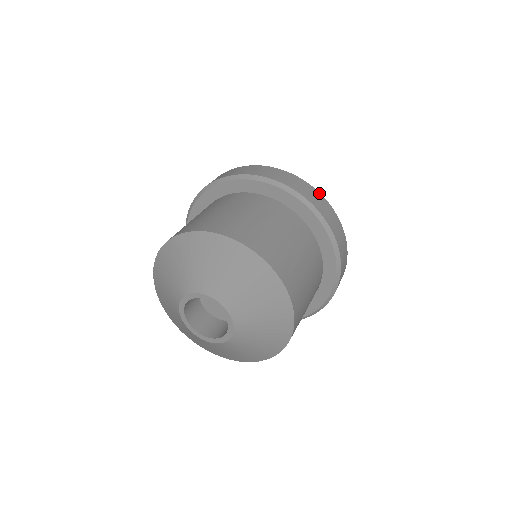
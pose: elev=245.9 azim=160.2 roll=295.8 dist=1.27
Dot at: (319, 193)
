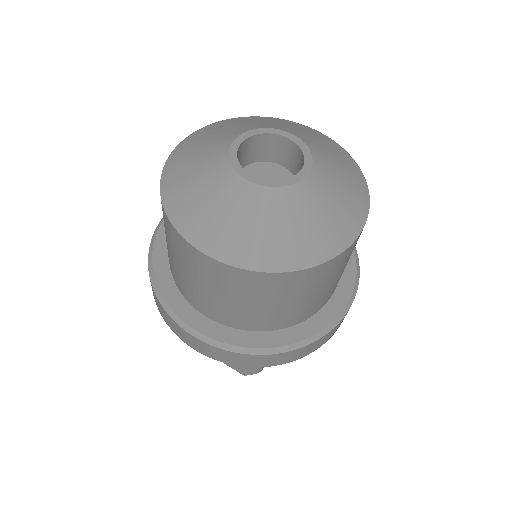
Dot at: occluded
